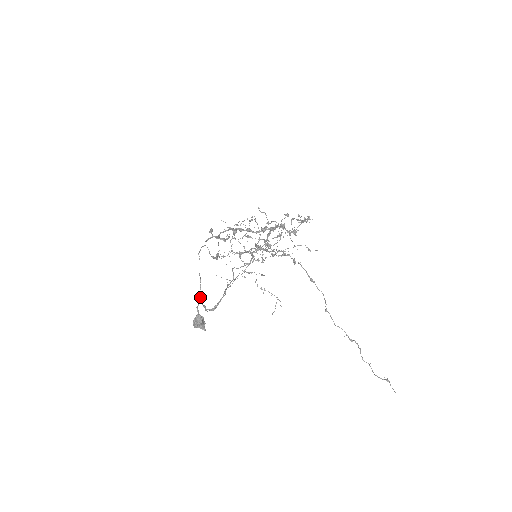
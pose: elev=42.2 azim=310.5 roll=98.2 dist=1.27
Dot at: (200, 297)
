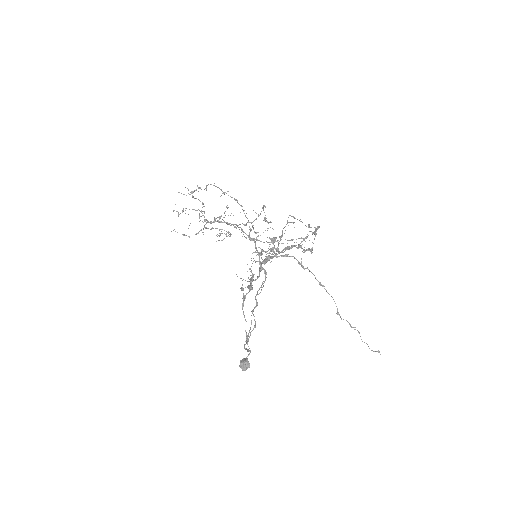
Dot at: (250, 351)
